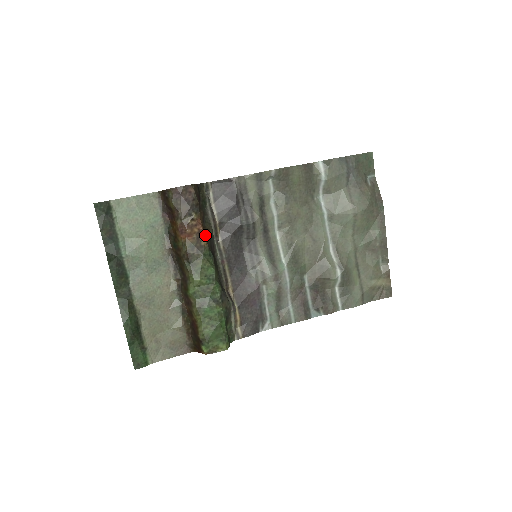
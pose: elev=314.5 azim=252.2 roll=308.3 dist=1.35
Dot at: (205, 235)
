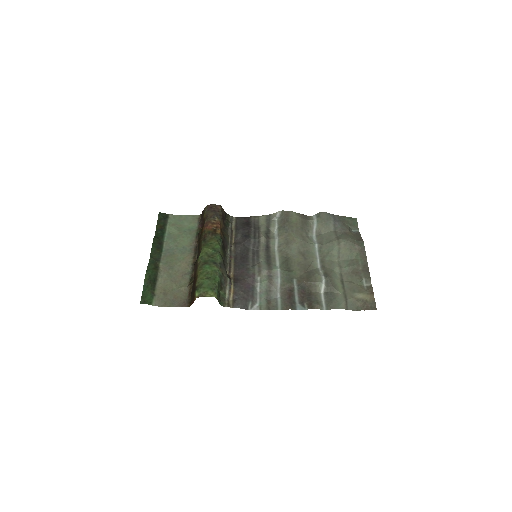
Dot at: (221, 230)
